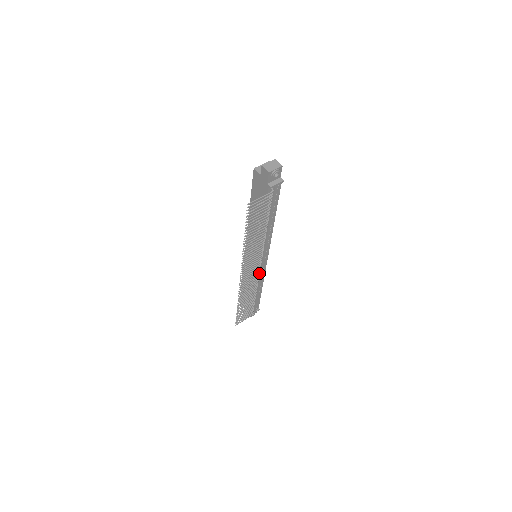
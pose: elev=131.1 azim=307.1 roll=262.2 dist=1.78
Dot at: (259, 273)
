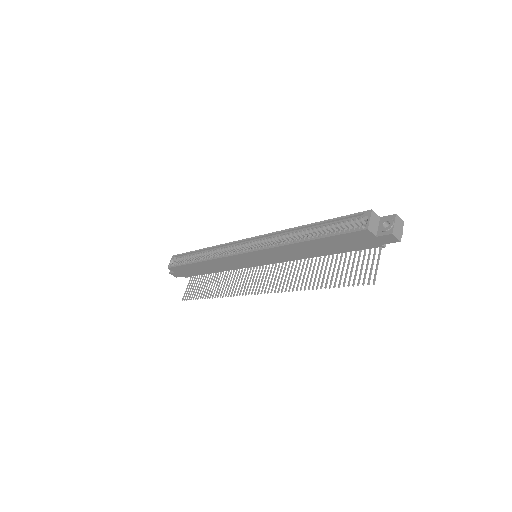
Dot at: (251, 267)
